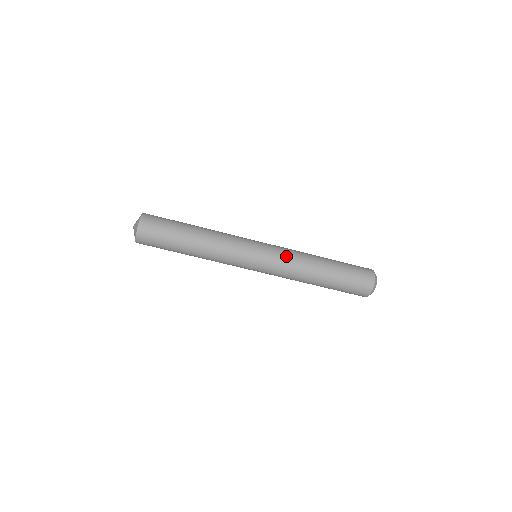
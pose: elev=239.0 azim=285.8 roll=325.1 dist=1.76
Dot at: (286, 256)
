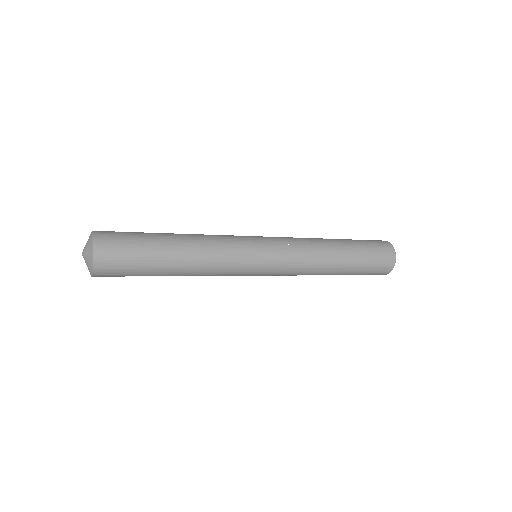
Dot at: (297, 261)
